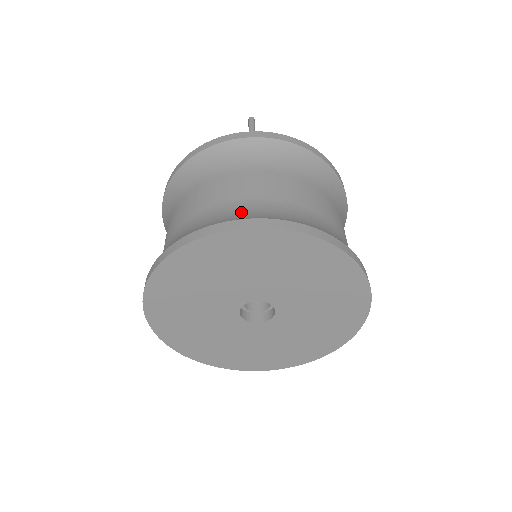
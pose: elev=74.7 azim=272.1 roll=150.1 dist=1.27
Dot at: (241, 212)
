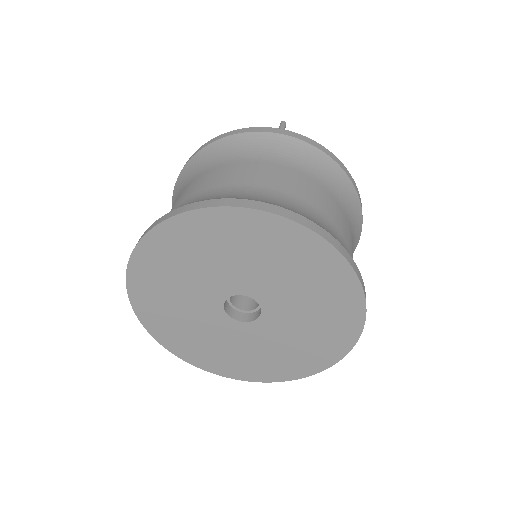
Dot at: (247, 195)
